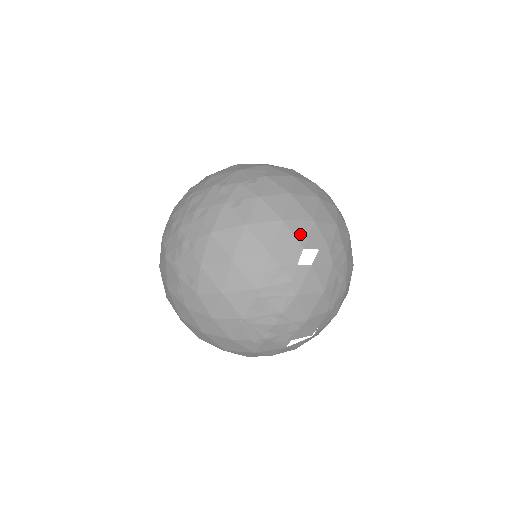
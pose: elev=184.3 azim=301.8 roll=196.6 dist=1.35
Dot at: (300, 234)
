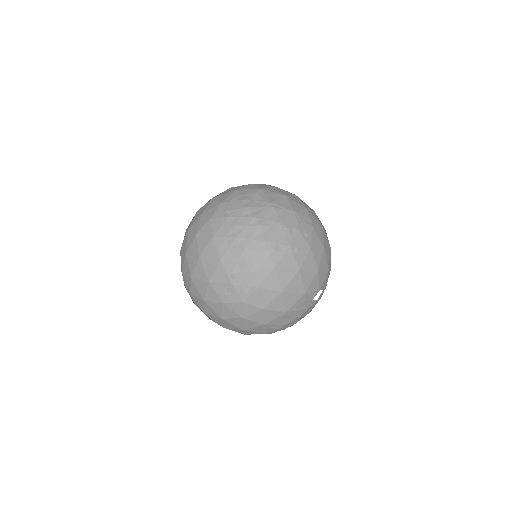
Dot at: (321, 280)
